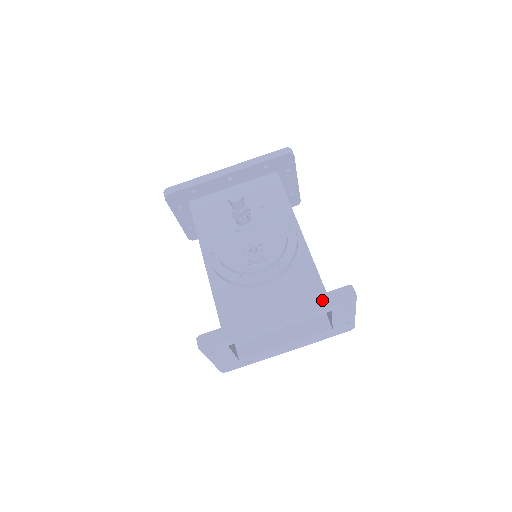
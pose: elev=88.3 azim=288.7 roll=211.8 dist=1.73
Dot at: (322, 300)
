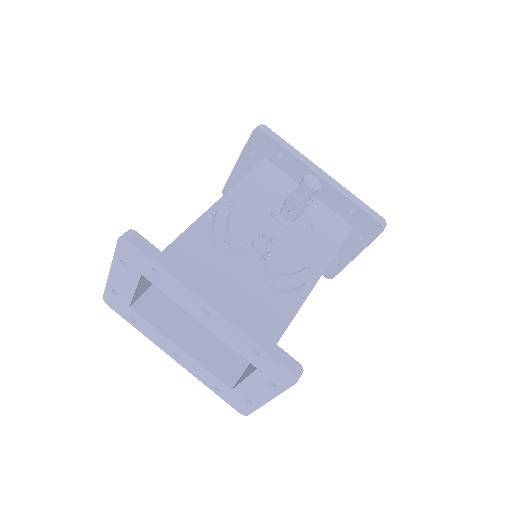
Dot at: (266, 345)
